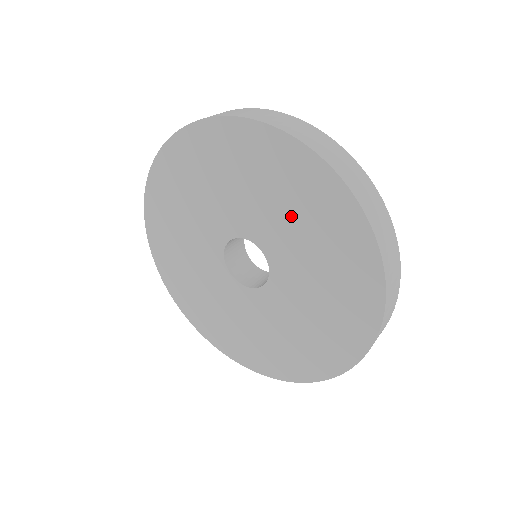
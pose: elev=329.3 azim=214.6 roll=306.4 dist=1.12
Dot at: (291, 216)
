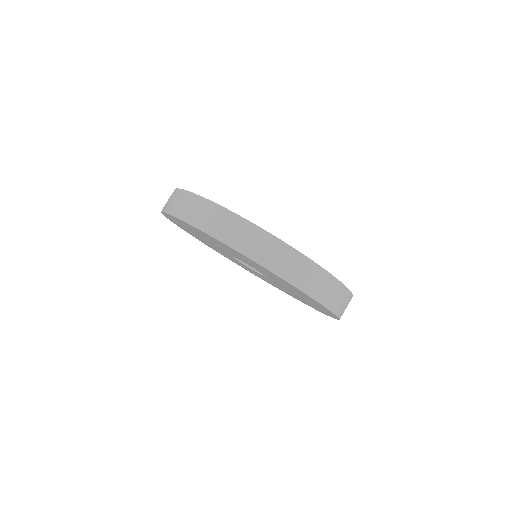
Dot at: (255, 266)
